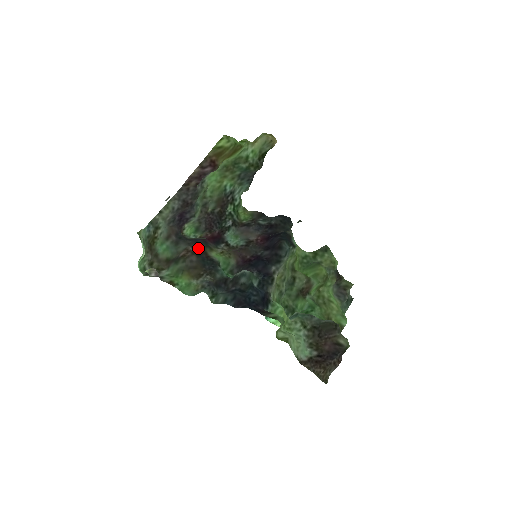
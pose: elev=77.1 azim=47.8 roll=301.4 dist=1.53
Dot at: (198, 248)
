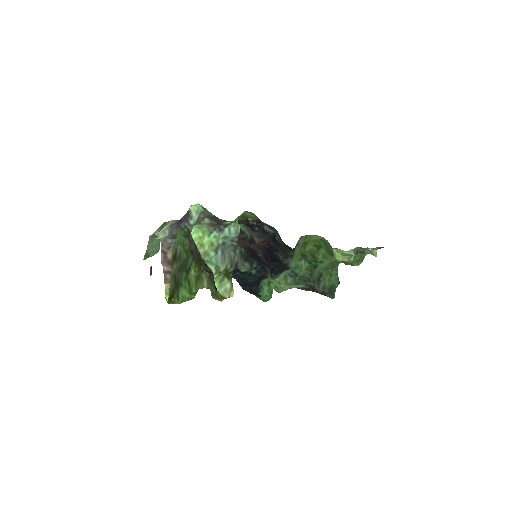
Dot at: occluded
